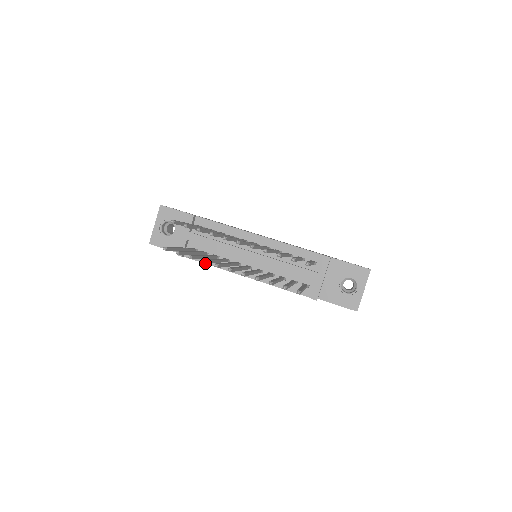
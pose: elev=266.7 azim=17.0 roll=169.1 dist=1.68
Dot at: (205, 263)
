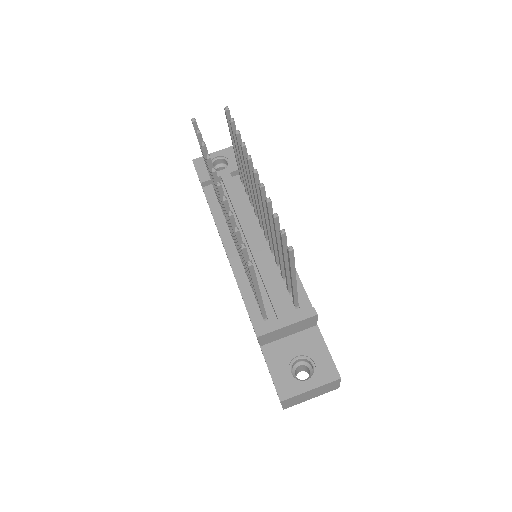
Dot at: (210, 208)
